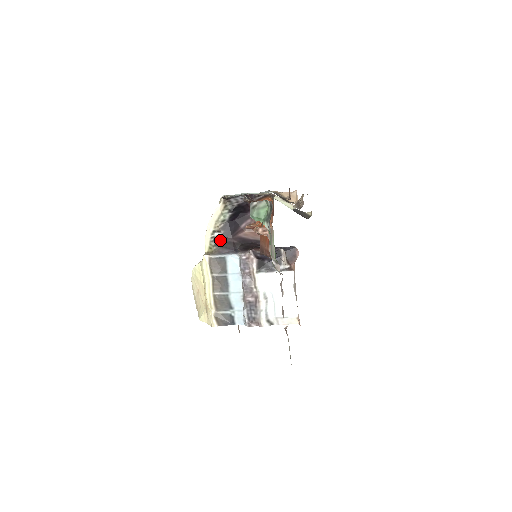
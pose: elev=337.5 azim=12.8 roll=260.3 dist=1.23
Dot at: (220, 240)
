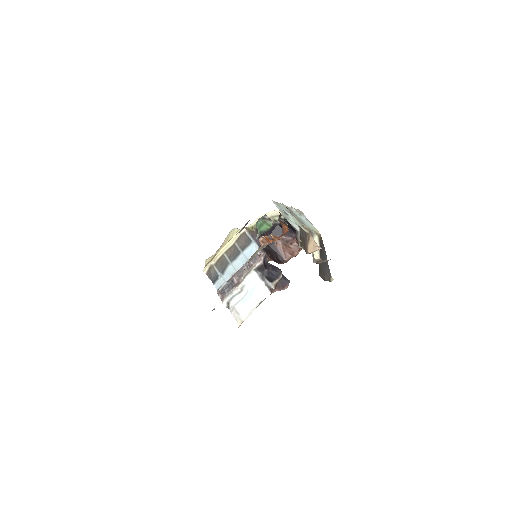
Dot at: occluded
